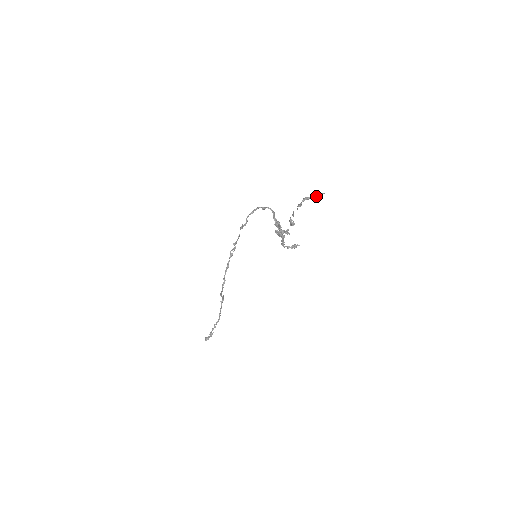
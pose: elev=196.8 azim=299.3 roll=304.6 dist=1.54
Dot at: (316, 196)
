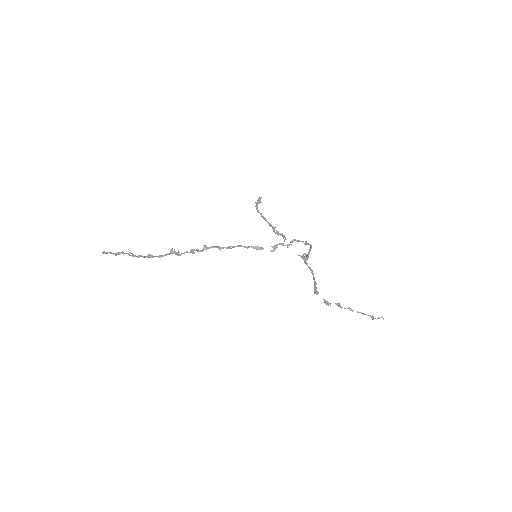
Dot at: (378, 318)
